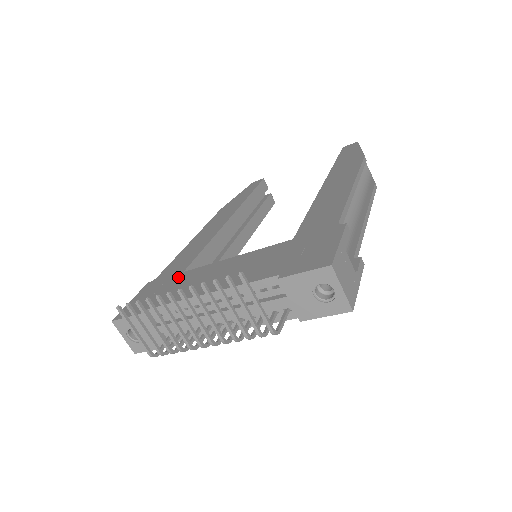
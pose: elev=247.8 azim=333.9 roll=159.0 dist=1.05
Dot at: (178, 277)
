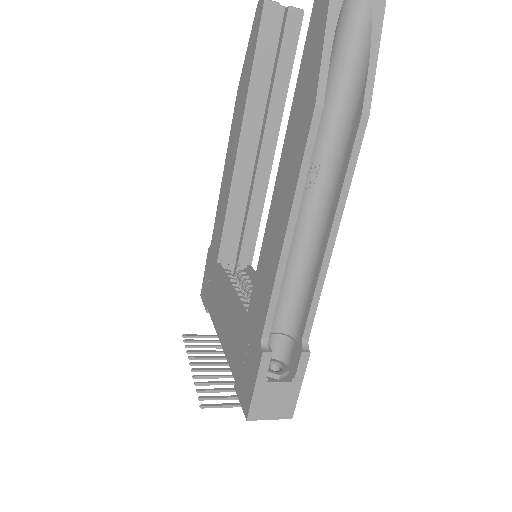
Dot at: (215, 271)
